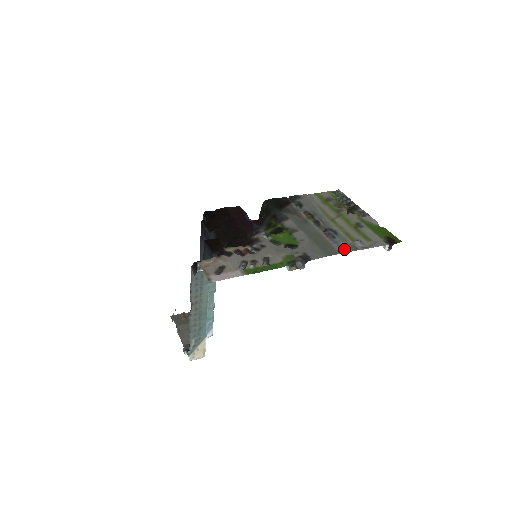
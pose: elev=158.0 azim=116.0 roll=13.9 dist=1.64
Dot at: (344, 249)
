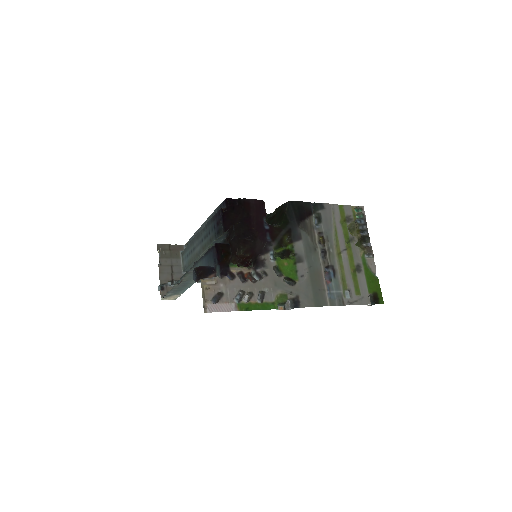
Dot at: (332, 301)
